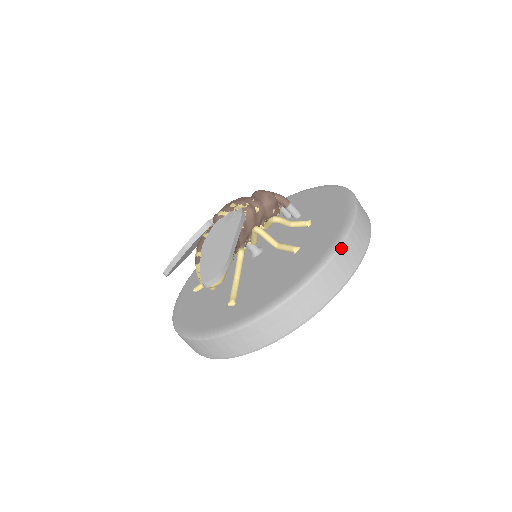
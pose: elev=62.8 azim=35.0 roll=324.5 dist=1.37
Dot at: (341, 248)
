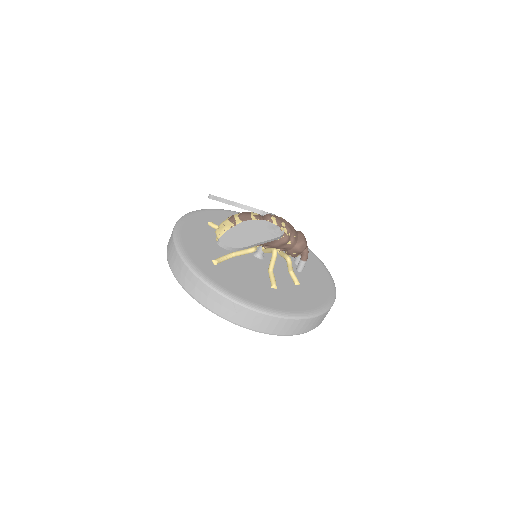
Dot at: (290, 319)
